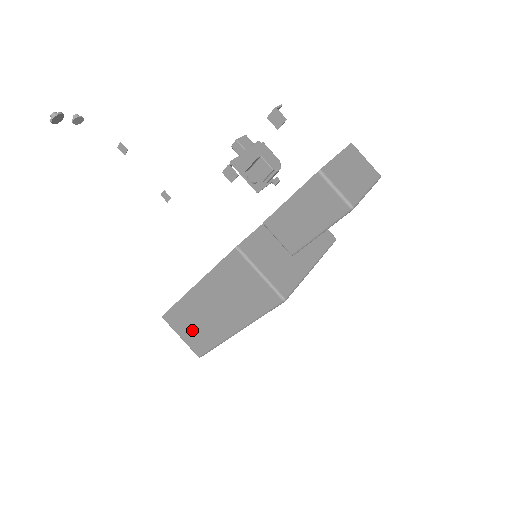
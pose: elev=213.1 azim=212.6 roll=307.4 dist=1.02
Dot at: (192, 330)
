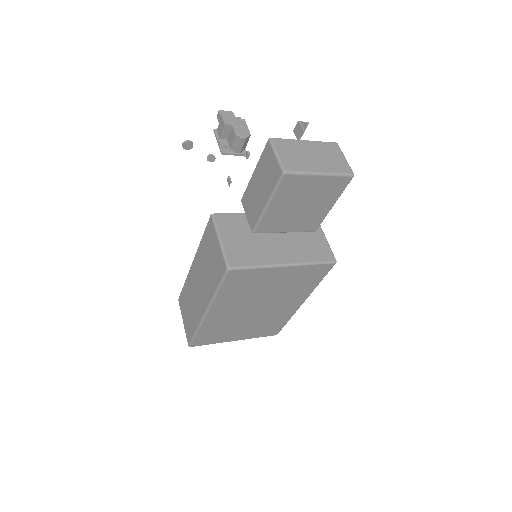
Dot at: (188, 313)
